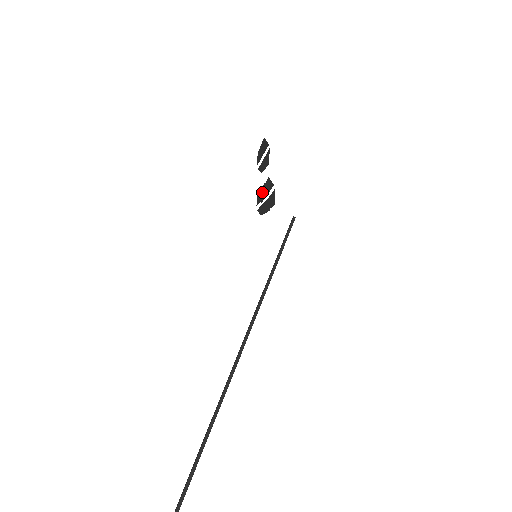
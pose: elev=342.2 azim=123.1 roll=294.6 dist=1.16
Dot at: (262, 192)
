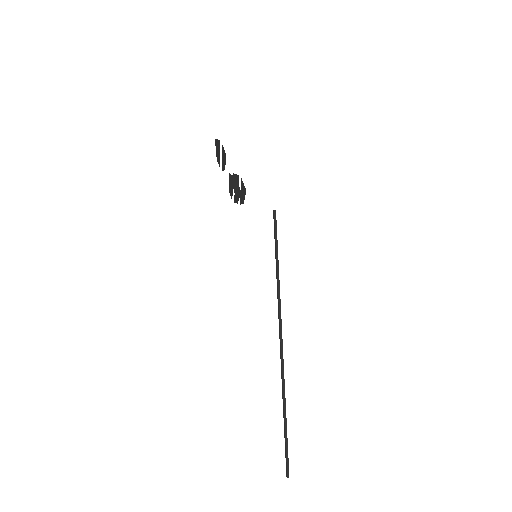
Dot at: (235, 192)
